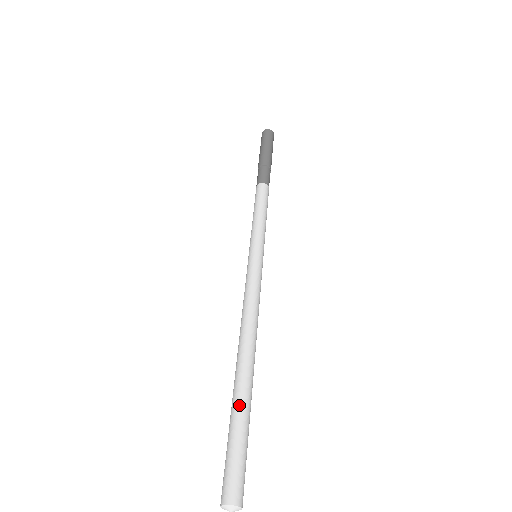
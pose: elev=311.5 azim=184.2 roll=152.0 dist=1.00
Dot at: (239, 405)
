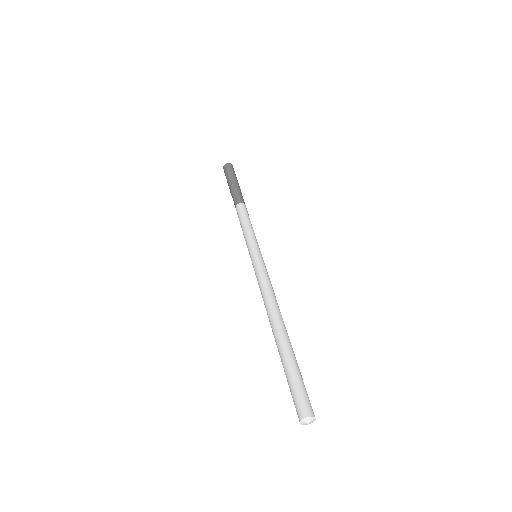
Dot at: (292, 354)
